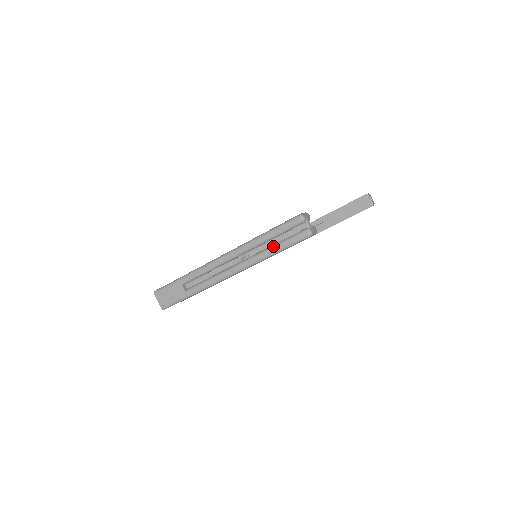
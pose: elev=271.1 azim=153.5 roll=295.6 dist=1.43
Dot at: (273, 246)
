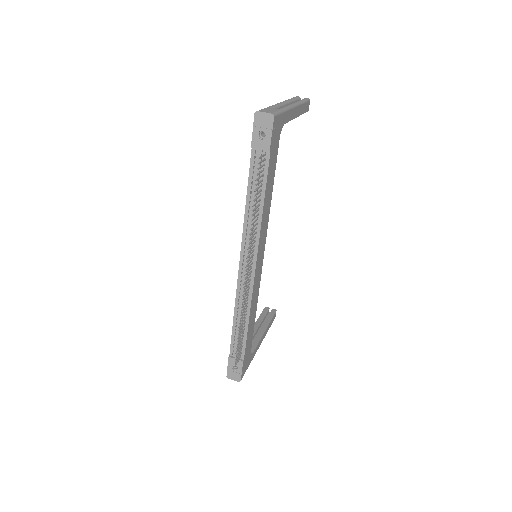
Dot at: (299, 100)
